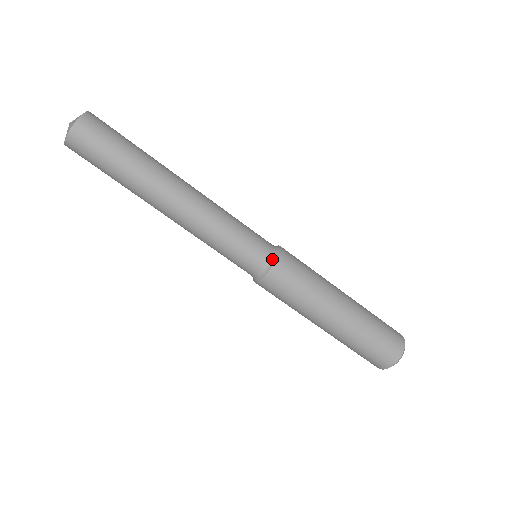
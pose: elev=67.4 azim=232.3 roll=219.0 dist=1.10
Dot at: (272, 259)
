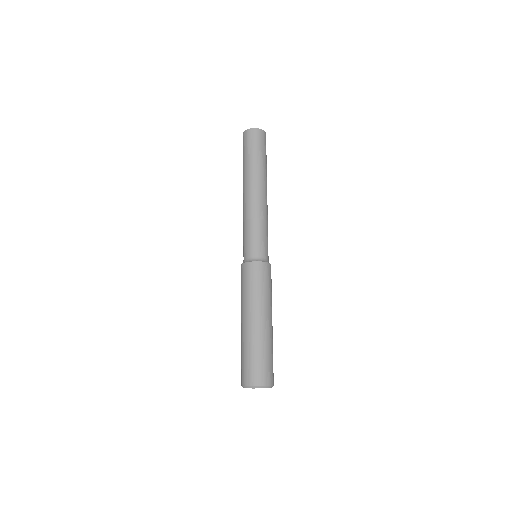
Dot at: (268, 261)
